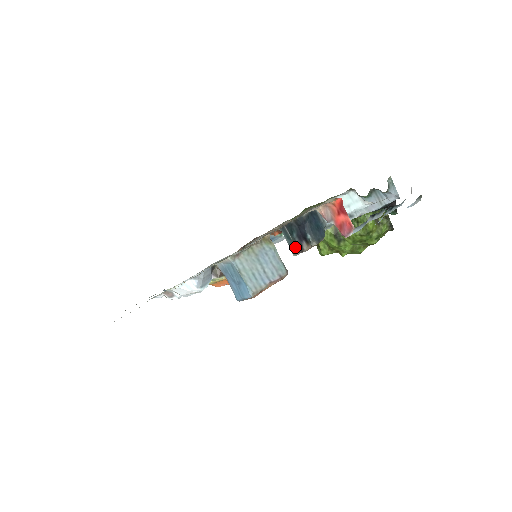
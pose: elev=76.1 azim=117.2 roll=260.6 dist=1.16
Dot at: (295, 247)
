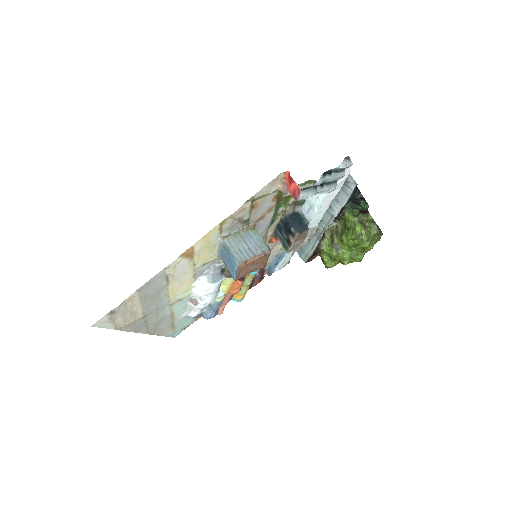
Dot at: (286, 244)
